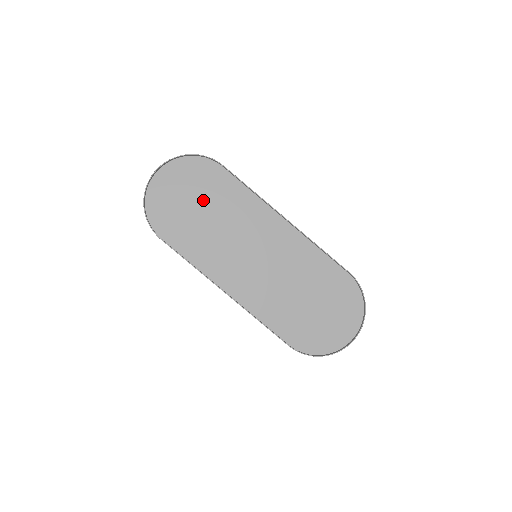
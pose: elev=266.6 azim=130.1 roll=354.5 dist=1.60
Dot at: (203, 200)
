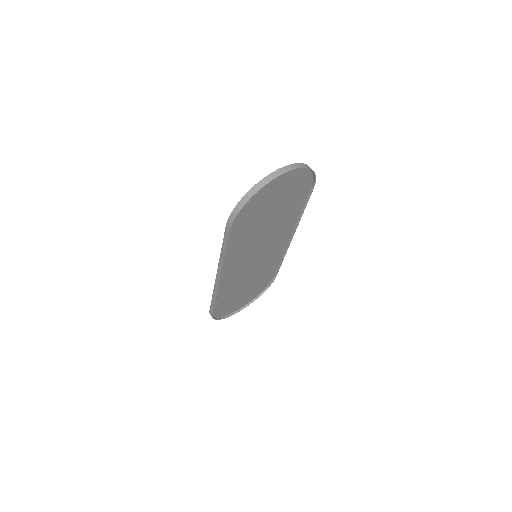
Dot at: (278, 208)
